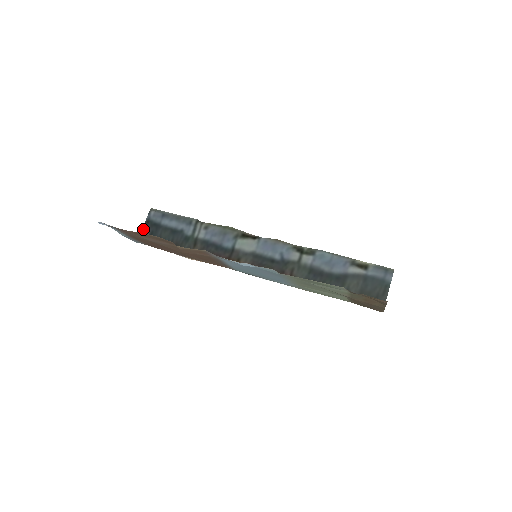
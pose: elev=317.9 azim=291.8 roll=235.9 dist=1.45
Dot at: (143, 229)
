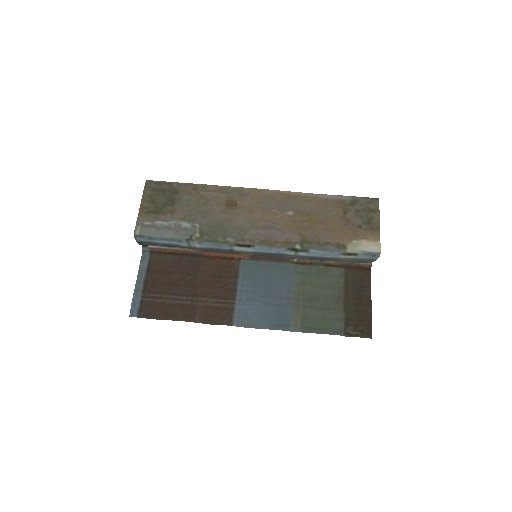
Dot at: (139, 244)
